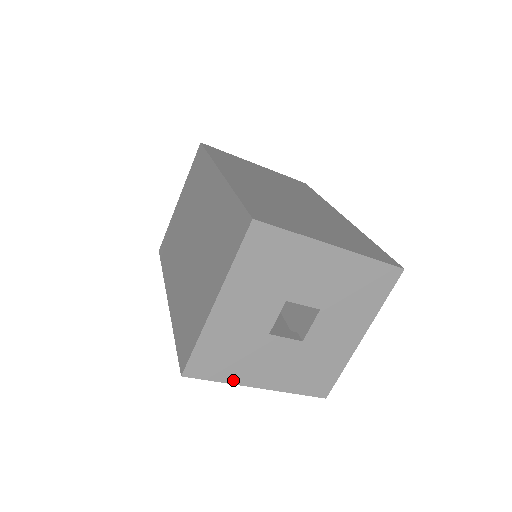
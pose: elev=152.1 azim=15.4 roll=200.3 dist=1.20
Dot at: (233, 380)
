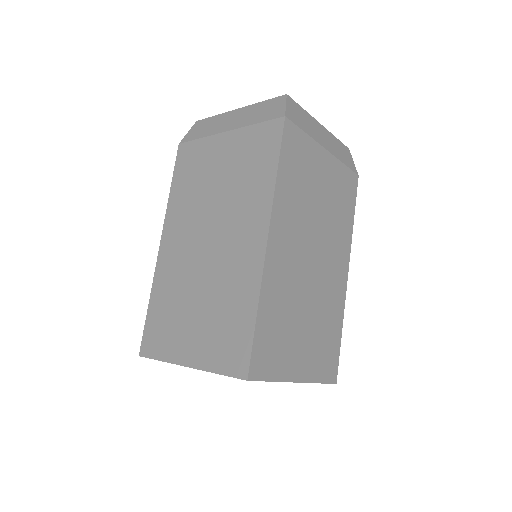
Dot at: occluded
